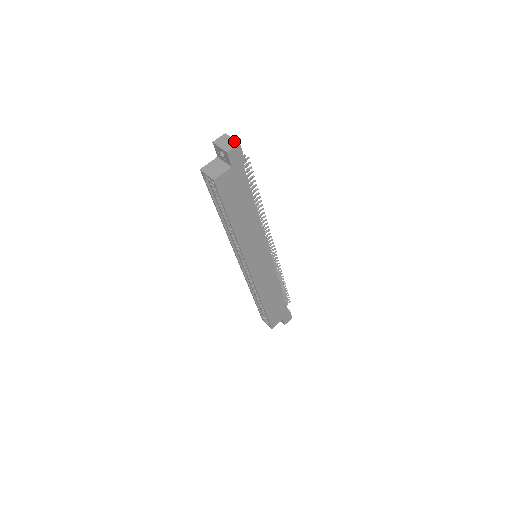
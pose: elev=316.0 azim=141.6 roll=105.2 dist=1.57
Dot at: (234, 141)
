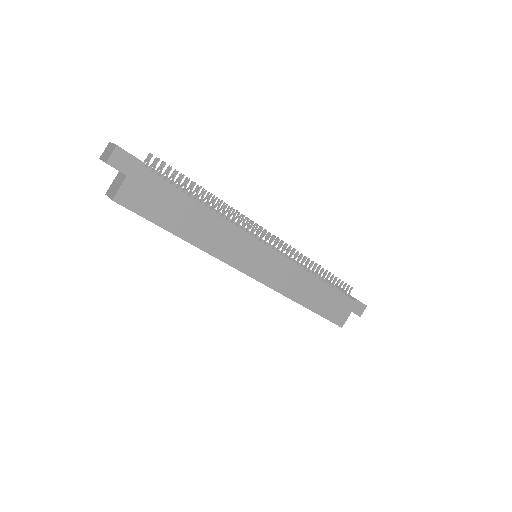
Dot at: (113, 146)
